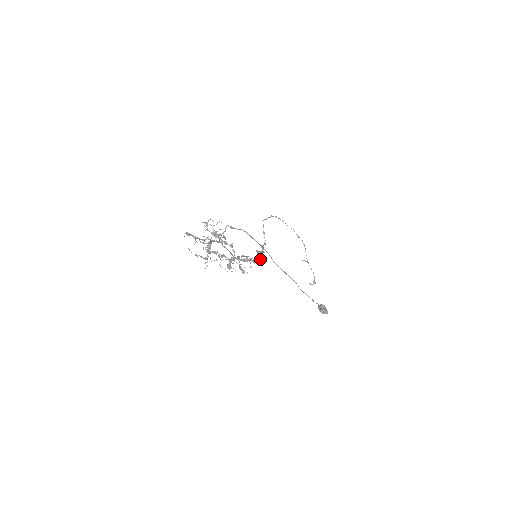
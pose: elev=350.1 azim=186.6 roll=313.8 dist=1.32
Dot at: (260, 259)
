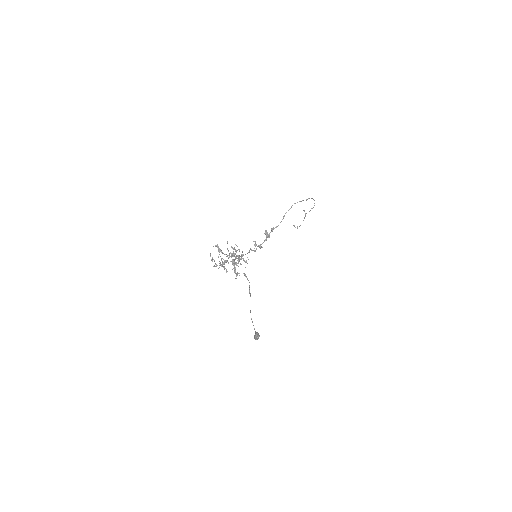
Dot at: (260, 247)
